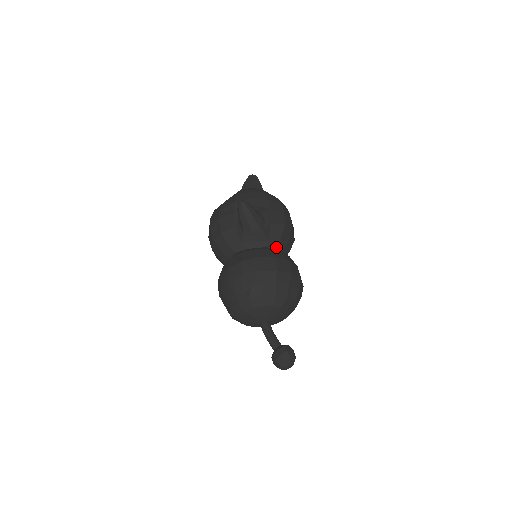
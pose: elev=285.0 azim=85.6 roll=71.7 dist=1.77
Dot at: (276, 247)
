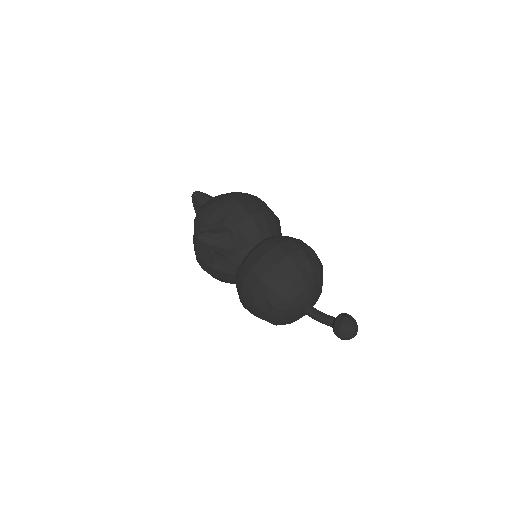
Dot at: (261, 239)
